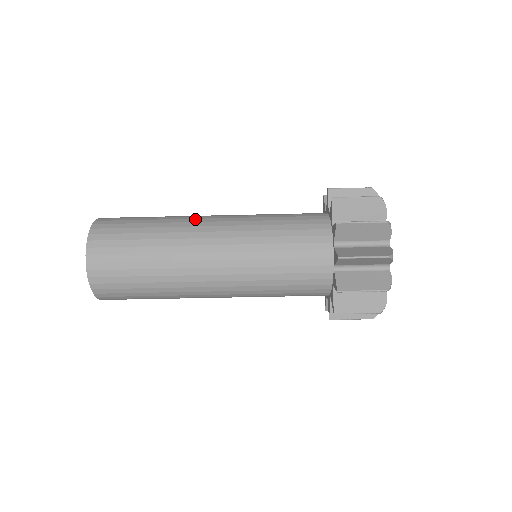
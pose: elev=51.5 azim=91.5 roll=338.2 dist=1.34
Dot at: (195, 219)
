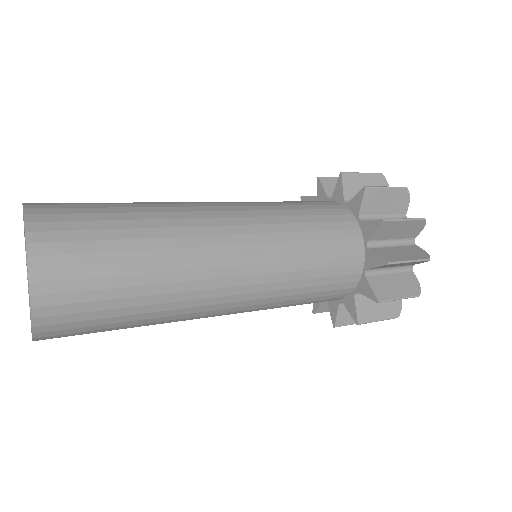
Dot at: (204, 292)
